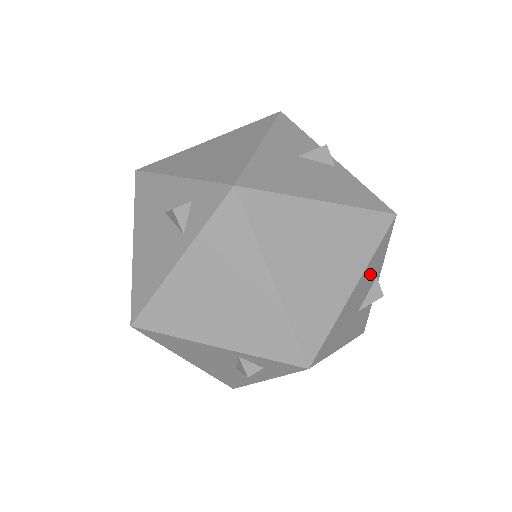
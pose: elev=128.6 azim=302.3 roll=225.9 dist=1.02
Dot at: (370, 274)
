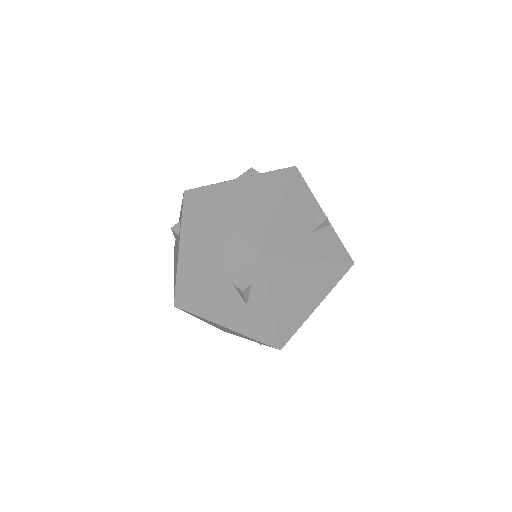
Dot at: (299, 204)
